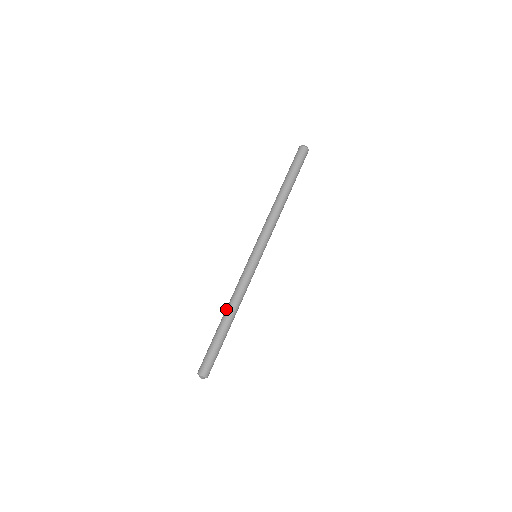
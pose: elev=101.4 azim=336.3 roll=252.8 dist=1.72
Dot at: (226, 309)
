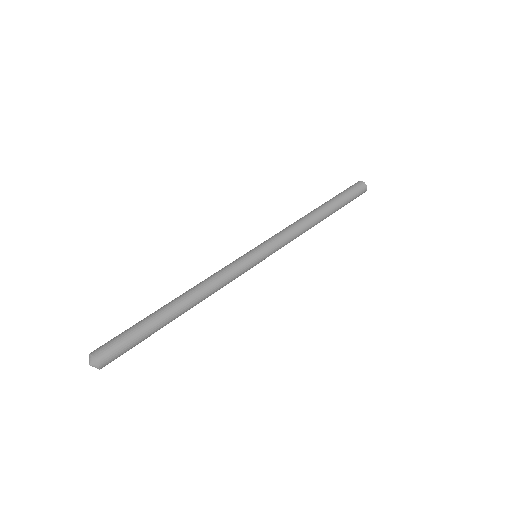
Dot at: (185, 292)
